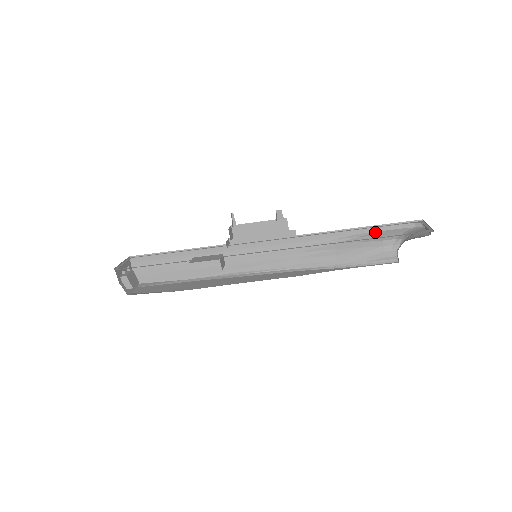
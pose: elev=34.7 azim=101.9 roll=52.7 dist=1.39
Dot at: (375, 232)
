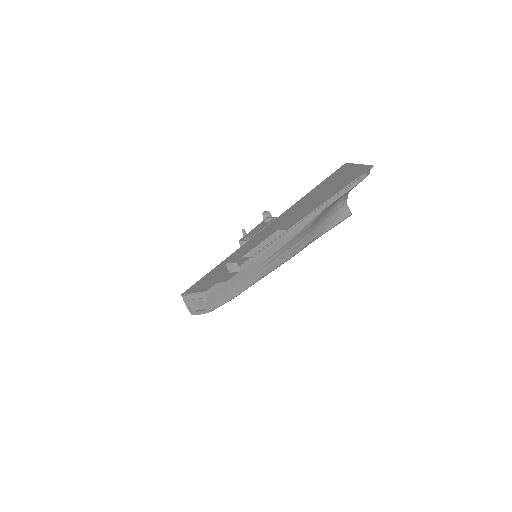
Dot at: (338, 198)
